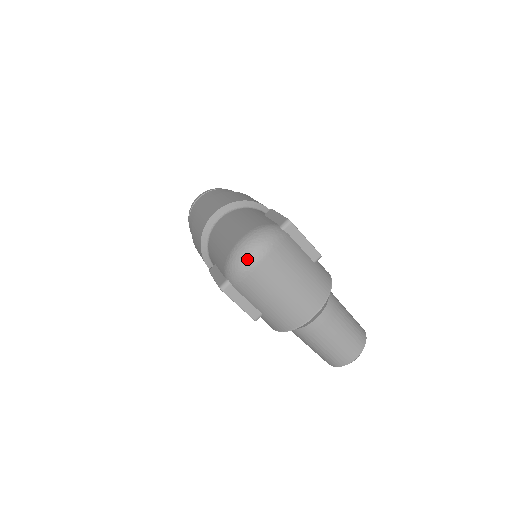
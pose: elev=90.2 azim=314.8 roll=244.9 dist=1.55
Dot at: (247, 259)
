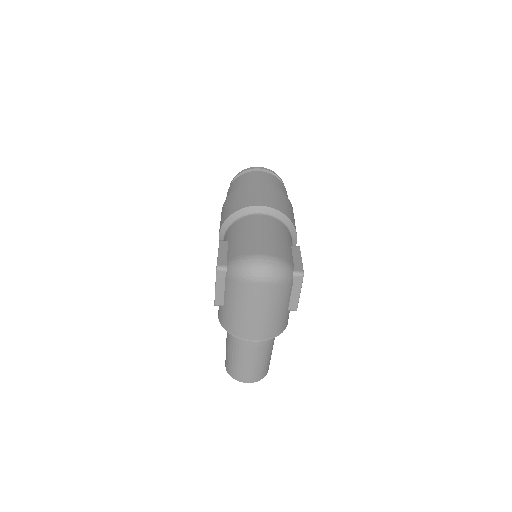
Dot at: (254, 273)
